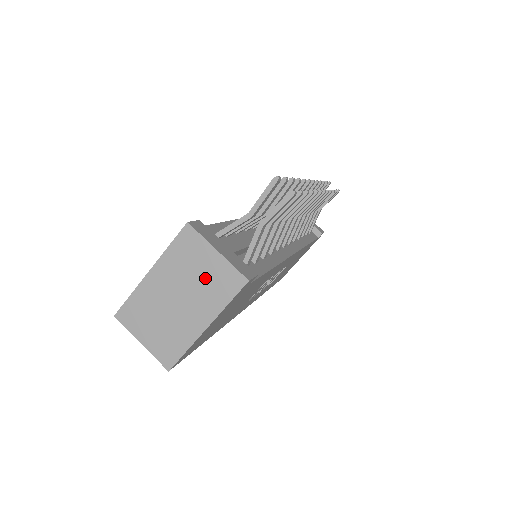
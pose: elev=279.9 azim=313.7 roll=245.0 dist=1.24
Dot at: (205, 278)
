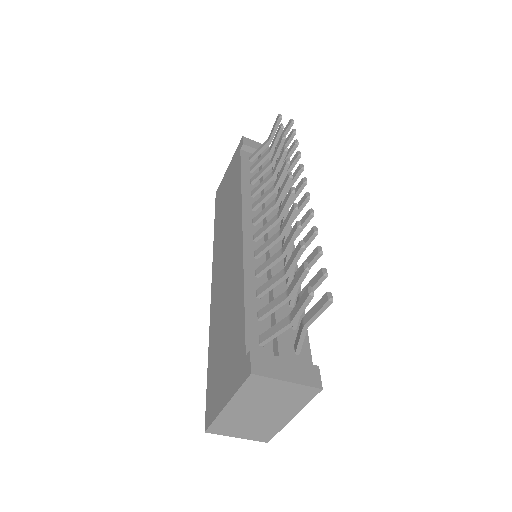
Dot at: (281, 397)
